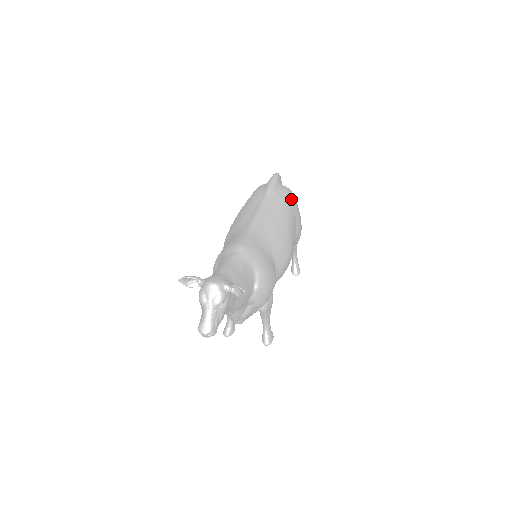
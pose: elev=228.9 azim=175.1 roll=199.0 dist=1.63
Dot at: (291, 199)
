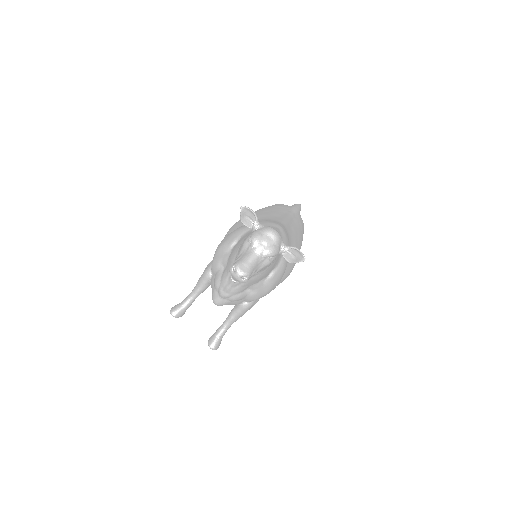
Dot at: (303, 232)
